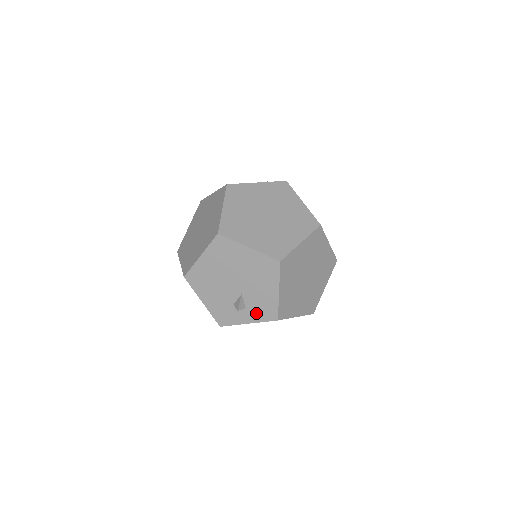
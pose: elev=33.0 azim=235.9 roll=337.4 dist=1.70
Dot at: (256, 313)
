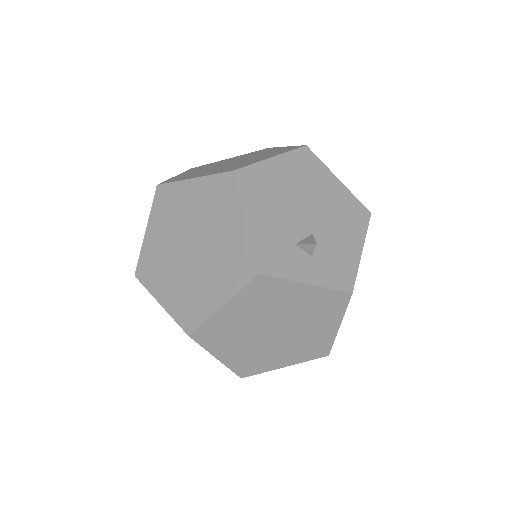
Dot at: (325, 270)
